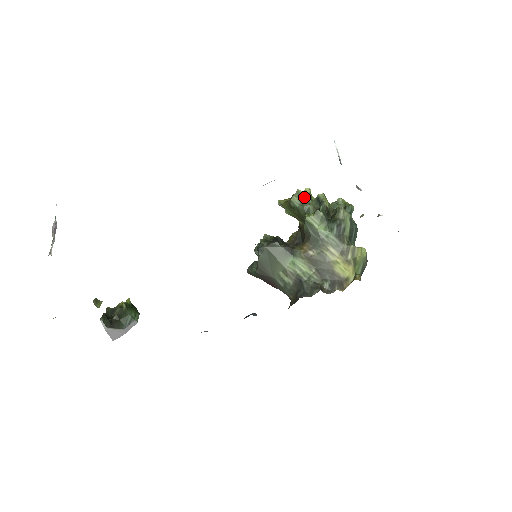
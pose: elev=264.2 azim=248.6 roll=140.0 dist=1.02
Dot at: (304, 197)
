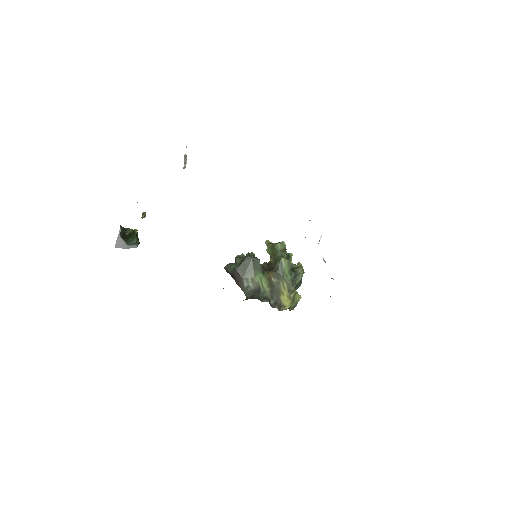
Dot at: (285, 248)
